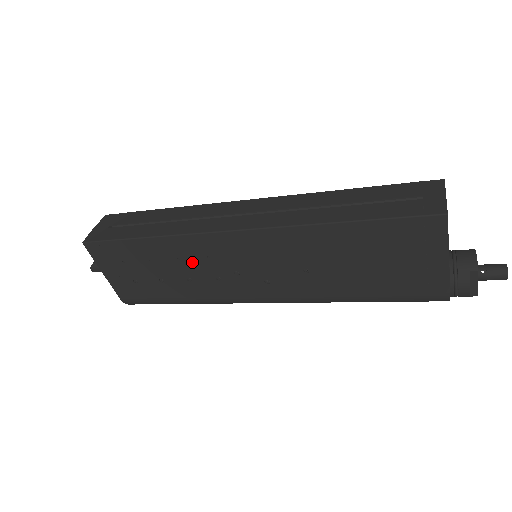
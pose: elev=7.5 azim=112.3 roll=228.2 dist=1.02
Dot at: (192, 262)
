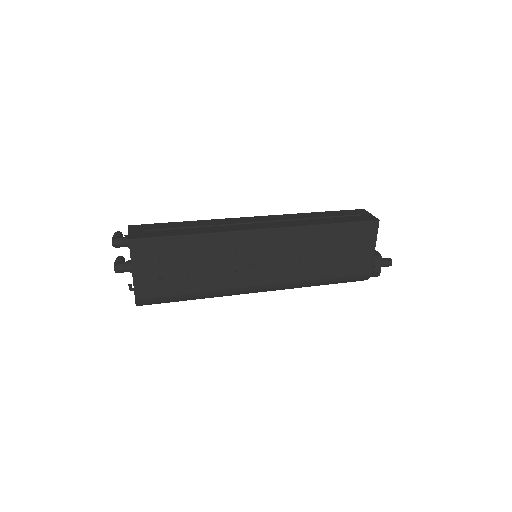
Dot at: (221, 256)
